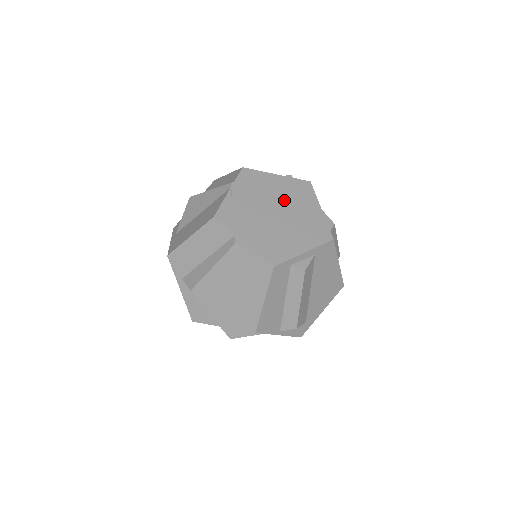
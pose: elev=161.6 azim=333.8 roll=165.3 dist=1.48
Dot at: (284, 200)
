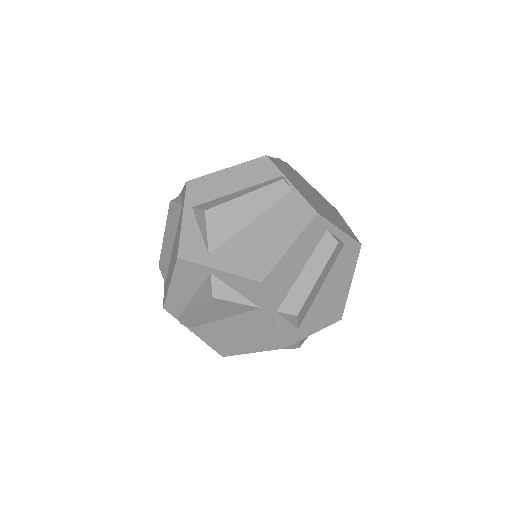
Dot at: (320, 198)
